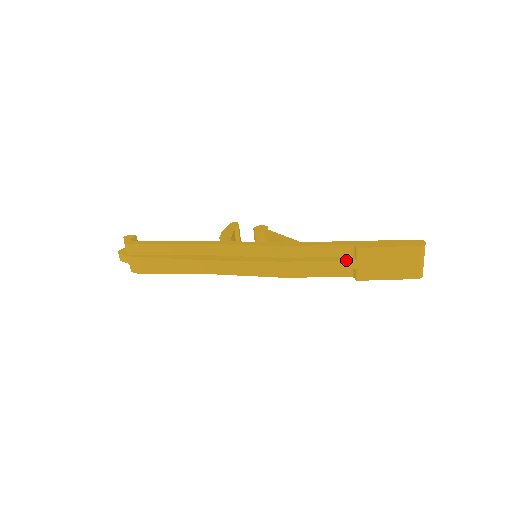
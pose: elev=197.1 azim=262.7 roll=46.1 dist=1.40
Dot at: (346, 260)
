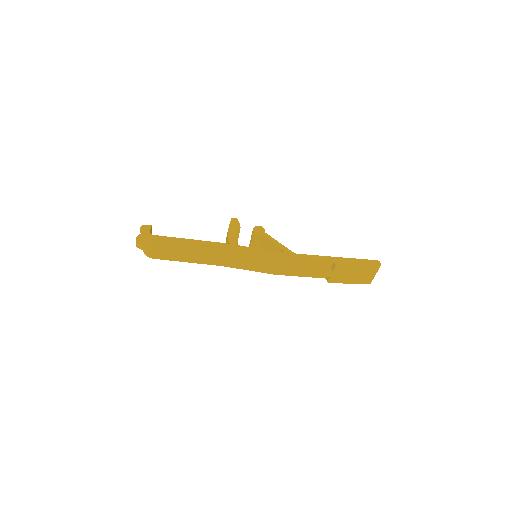
Dot at: (326, 271)
